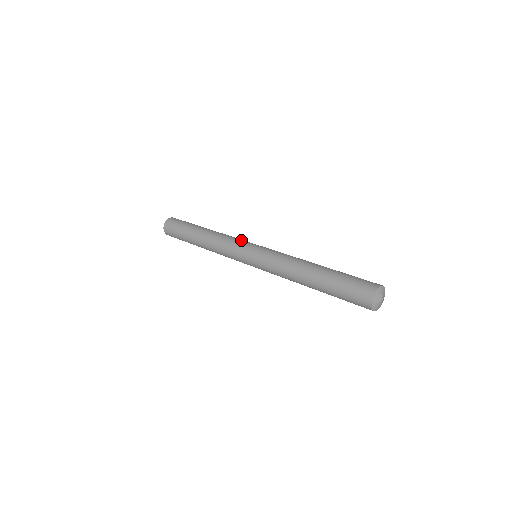
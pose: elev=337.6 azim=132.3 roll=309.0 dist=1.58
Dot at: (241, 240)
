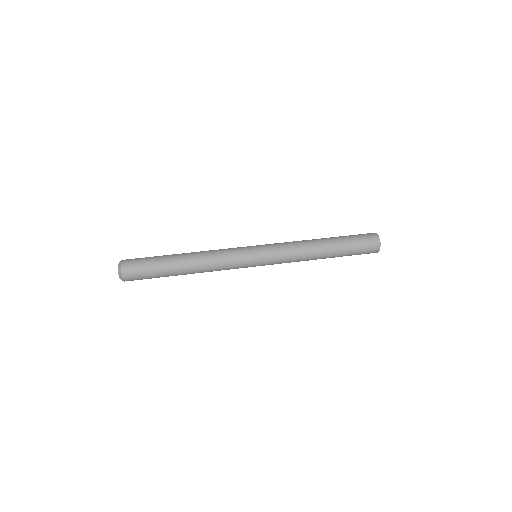
Dot at: (235, 248)
